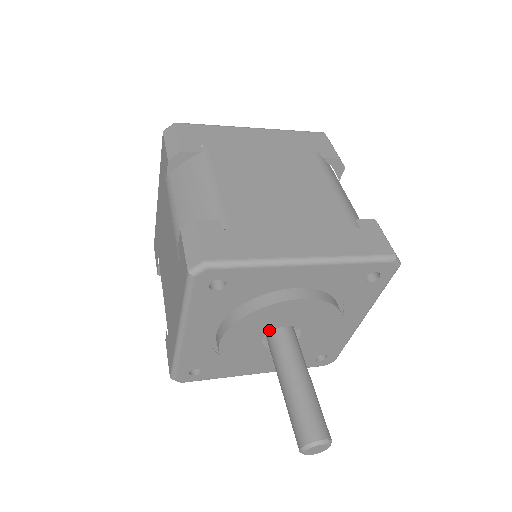
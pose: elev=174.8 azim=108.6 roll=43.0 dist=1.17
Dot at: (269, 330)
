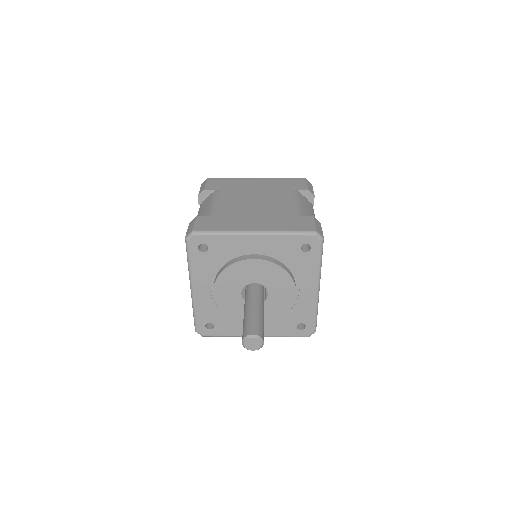
Dot at: (243, 286)
